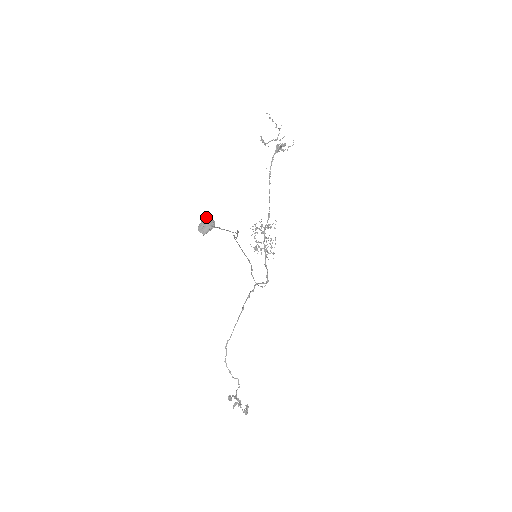
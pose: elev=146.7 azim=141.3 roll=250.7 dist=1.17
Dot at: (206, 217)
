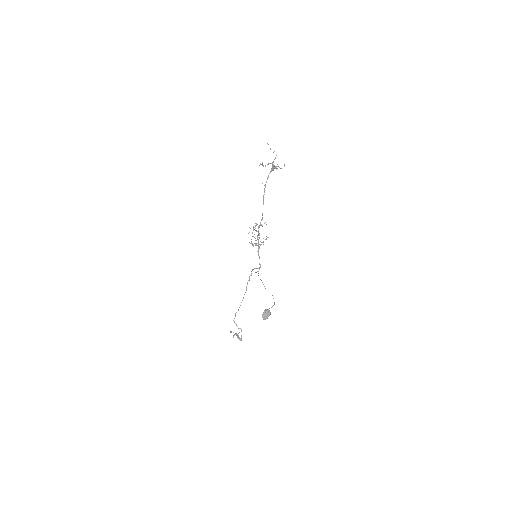
Dot at: (266, 309)
